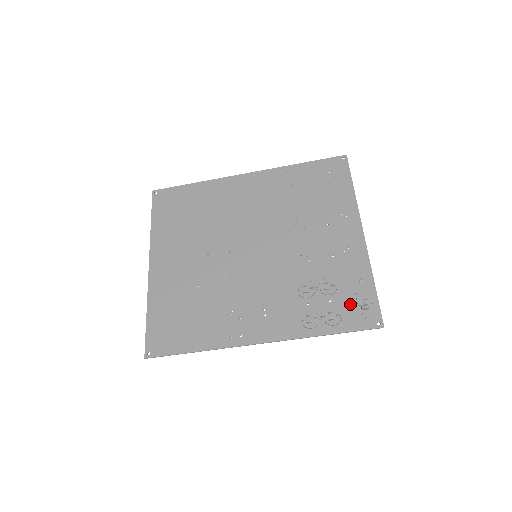
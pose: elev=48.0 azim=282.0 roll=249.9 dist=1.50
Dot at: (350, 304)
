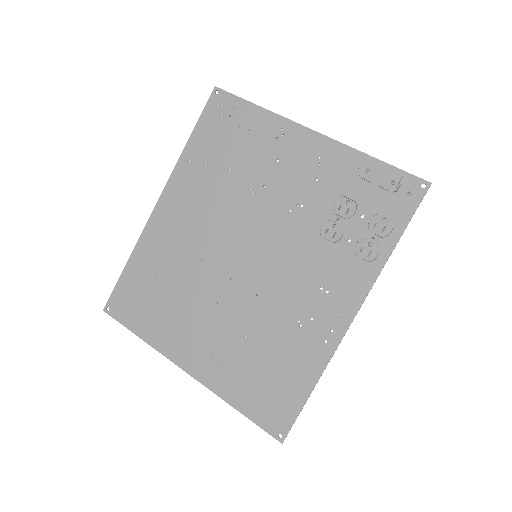
Dot at: (381, 199)
